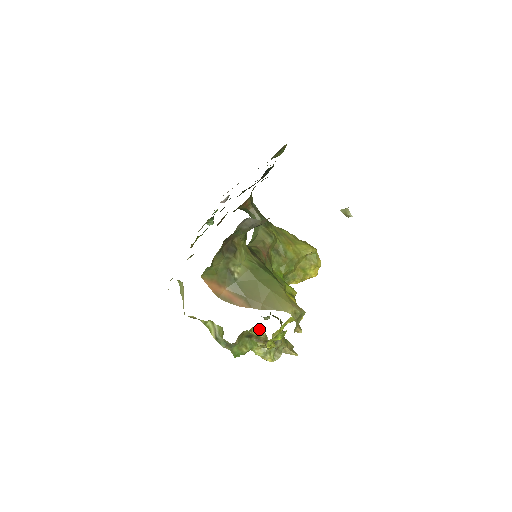
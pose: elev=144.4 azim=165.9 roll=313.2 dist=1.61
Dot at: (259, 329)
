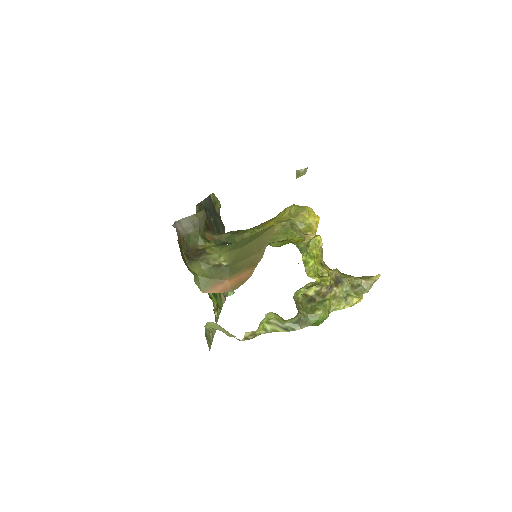
Dot at: occluded
